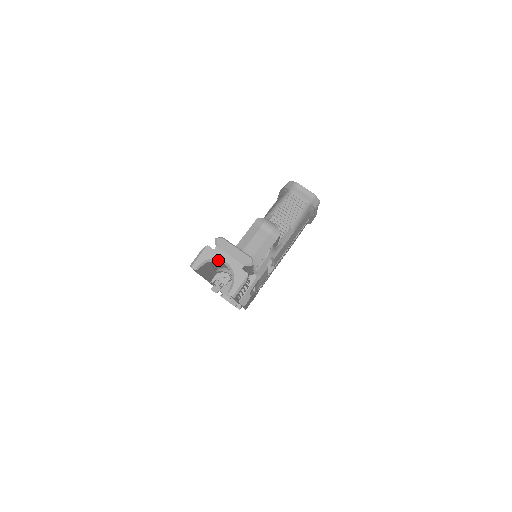
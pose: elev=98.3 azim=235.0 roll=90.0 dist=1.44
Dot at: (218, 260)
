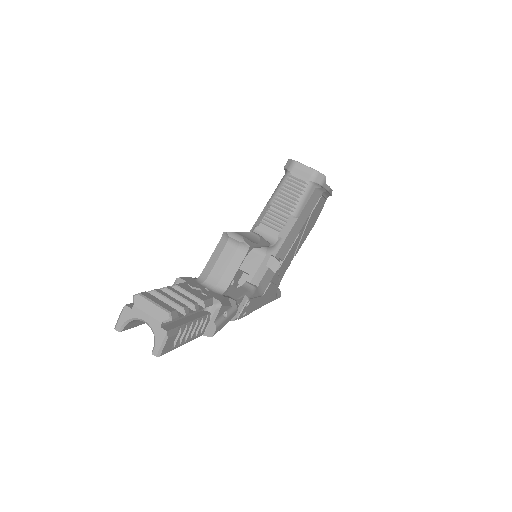
Dot at: (138, 319)
